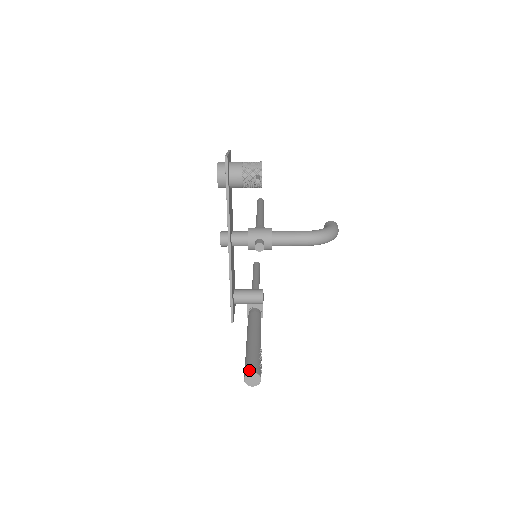
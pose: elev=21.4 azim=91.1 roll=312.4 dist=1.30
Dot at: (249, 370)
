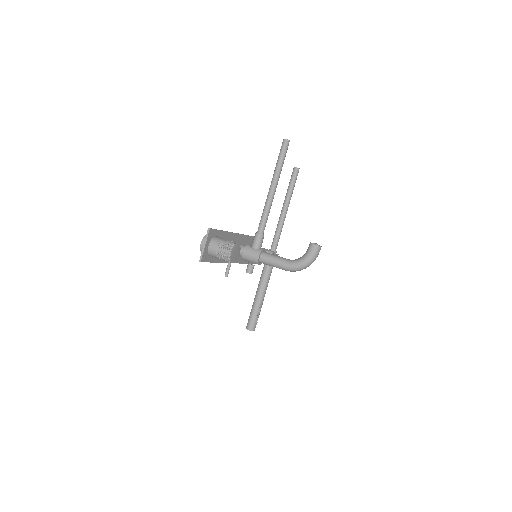
Dot at: (247, 327)
